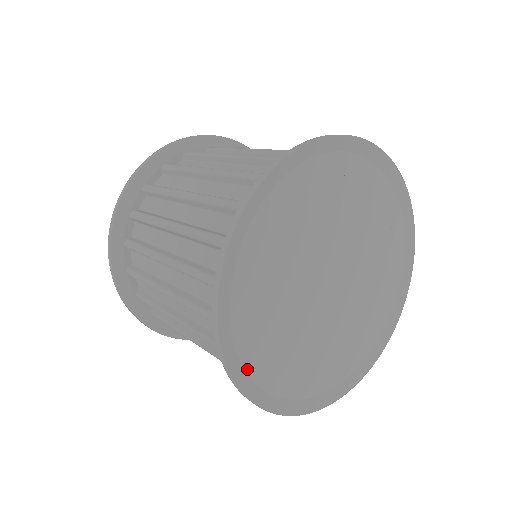
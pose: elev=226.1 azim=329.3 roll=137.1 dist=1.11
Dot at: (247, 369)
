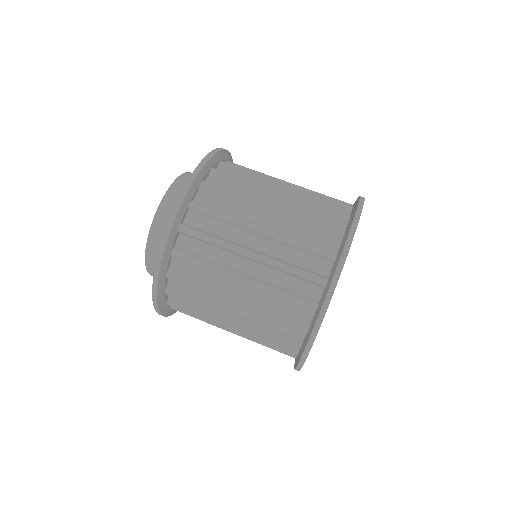
Dot at: occluded
